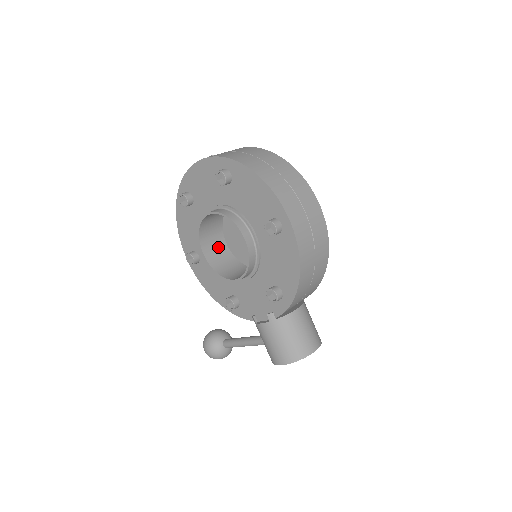
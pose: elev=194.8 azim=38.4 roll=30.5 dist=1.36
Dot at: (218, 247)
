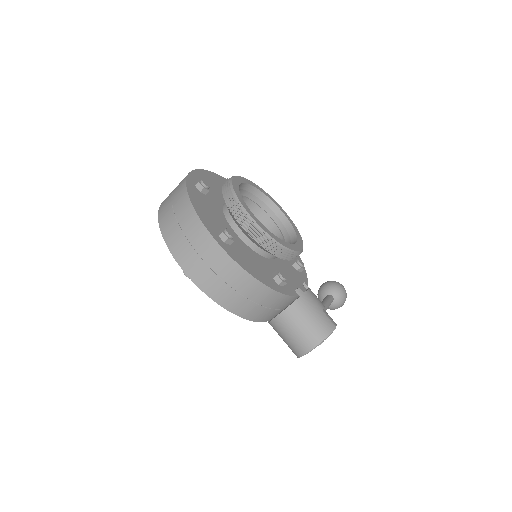
Dot at: occluded
